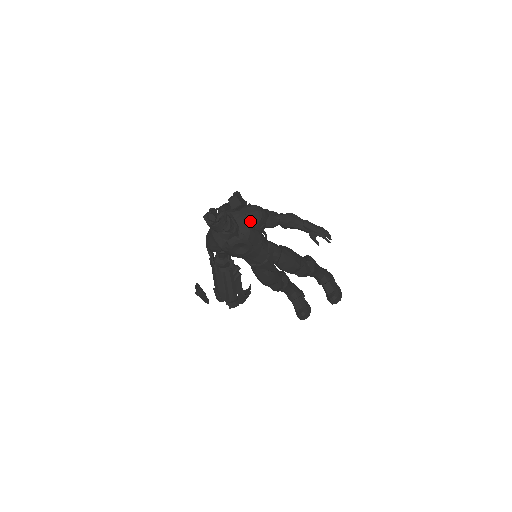
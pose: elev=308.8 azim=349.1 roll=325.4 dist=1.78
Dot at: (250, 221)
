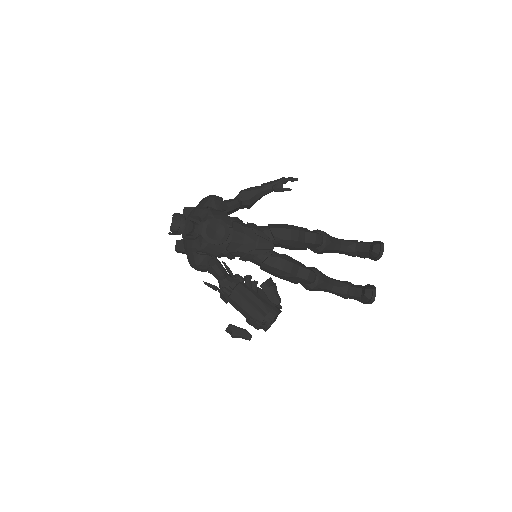
Dot at: (205, 206)
